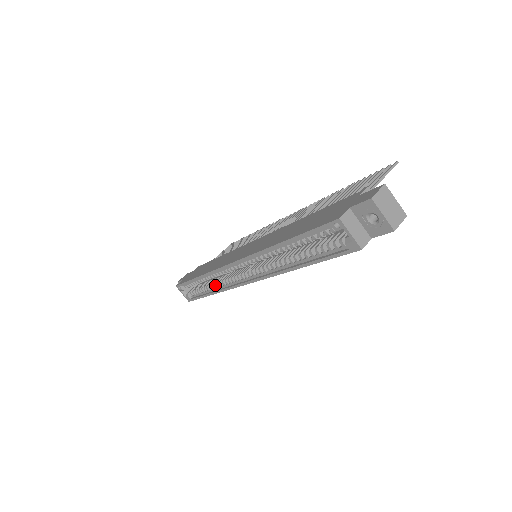
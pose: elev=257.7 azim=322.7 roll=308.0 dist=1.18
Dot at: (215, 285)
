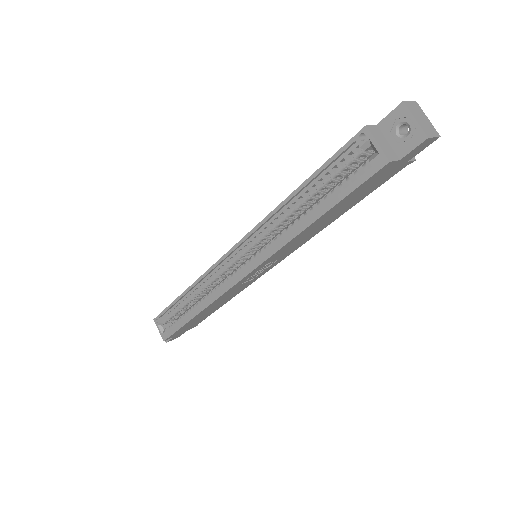
Dot at: (201, 301)
